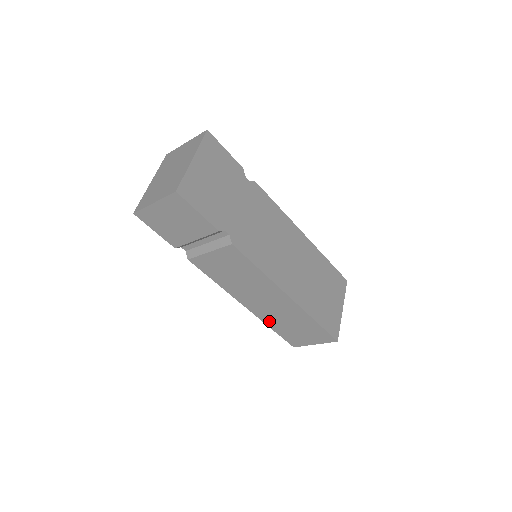
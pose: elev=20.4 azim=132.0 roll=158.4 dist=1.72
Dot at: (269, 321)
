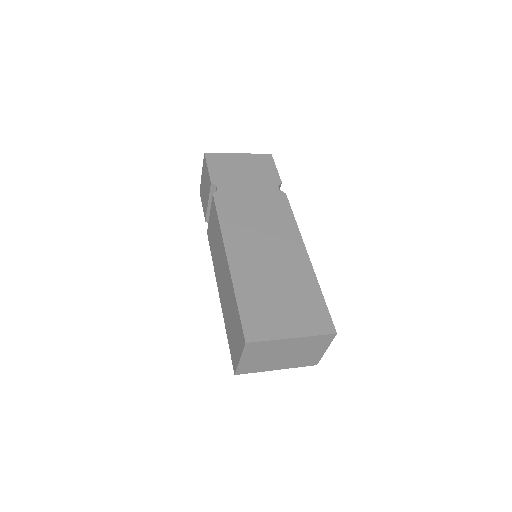
Dot at: (225, 316)
